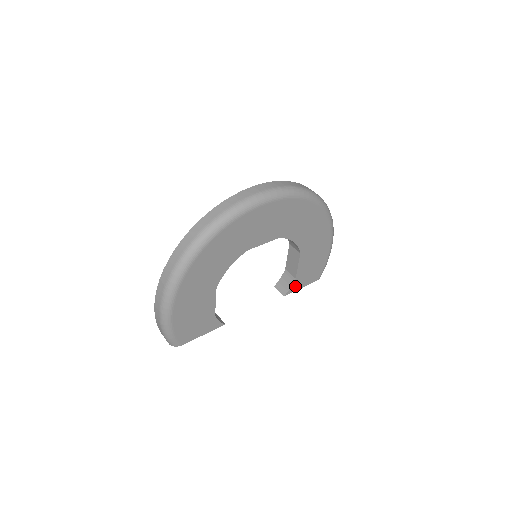
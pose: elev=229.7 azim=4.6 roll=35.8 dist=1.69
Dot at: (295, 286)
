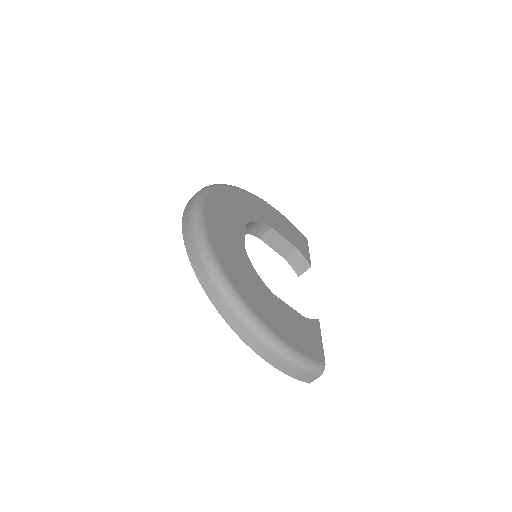
Dot at: (305, 255)
